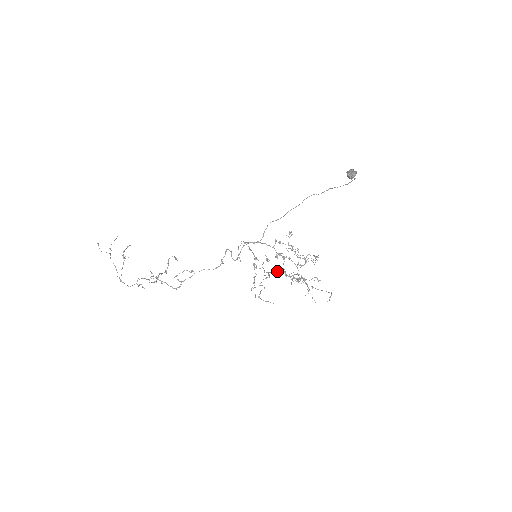
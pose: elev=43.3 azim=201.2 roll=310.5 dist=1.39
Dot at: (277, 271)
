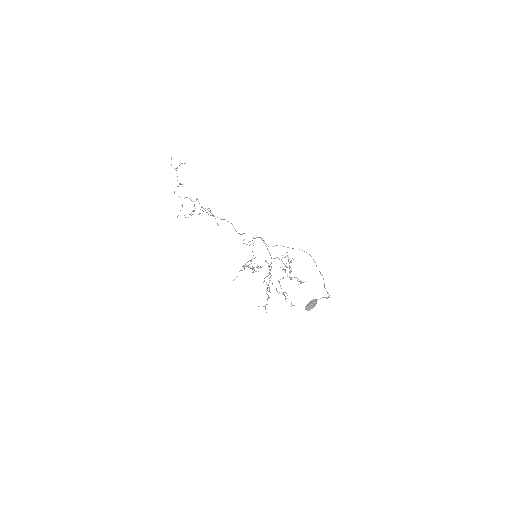
Dot at: occluded
